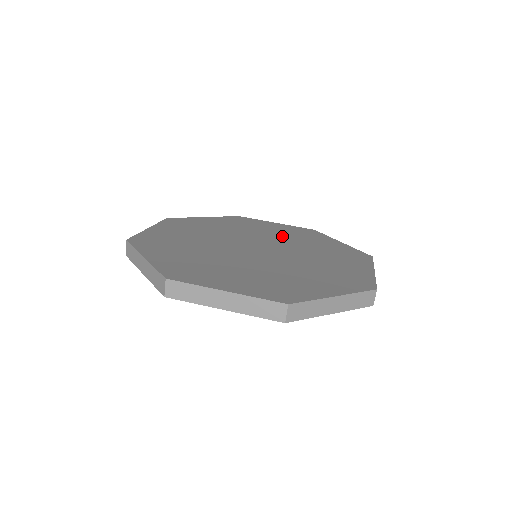
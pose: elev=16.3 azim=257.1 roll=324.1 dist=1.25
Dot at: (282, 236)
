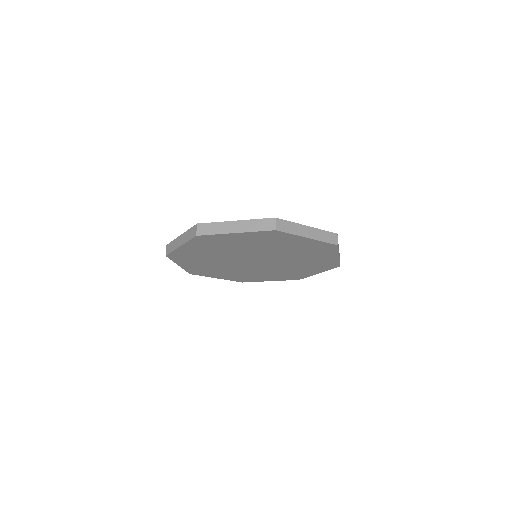
Dot at: occluded
